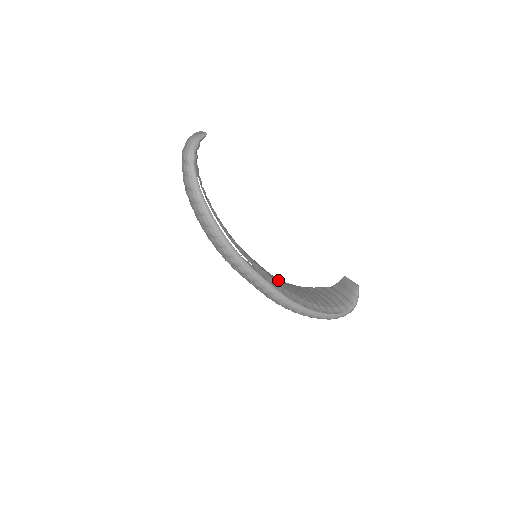
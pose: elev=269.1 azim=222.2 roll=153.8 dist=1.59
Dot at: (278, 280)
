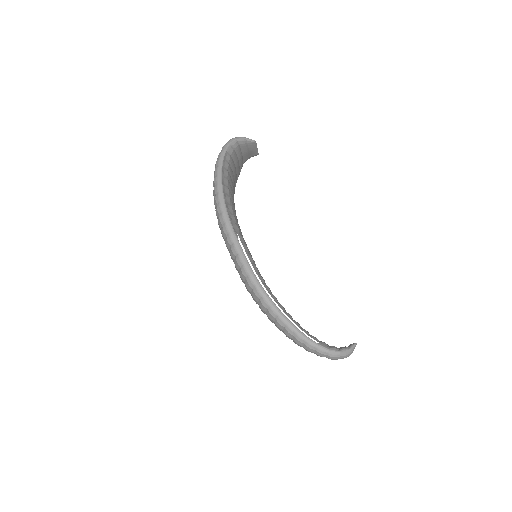
Dot at: occluded
